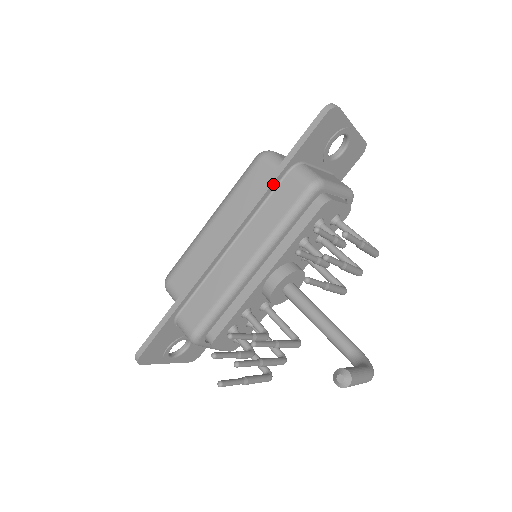
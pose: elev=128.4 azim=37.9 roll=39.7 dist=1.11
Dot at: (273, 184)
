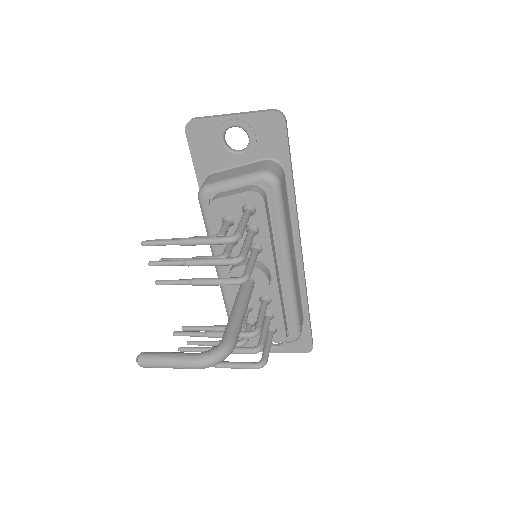
Dot at: occluded
